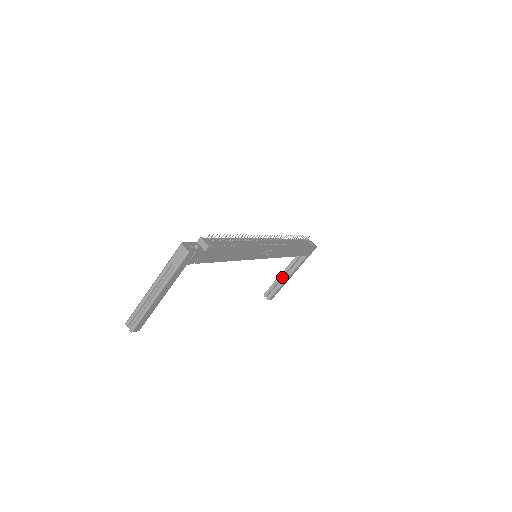
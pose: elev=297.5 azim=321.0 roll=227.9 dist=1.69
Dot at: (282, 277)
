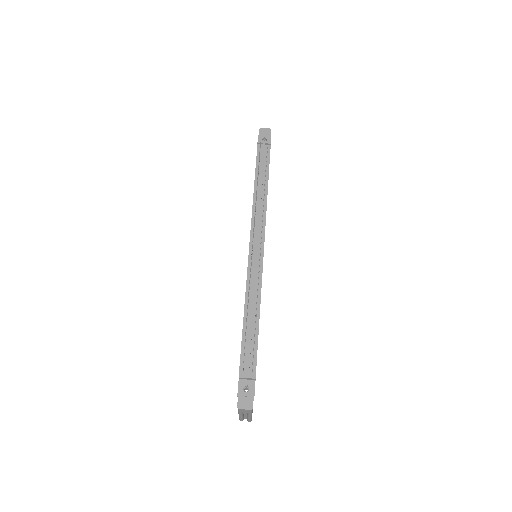
Dot at: occluded
